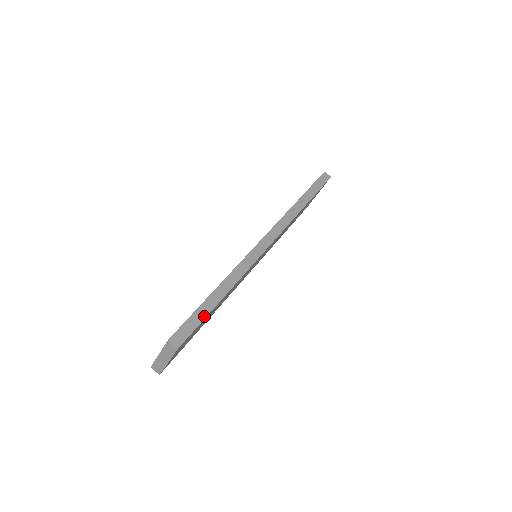
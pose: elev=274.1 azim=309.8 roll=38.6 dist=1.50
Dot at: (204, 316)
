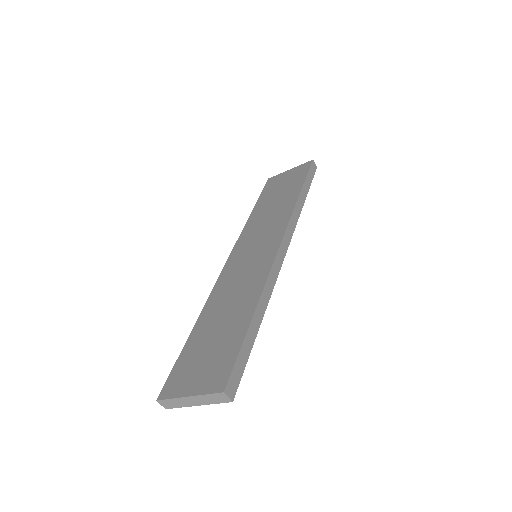
Dot at: (248, 354)
